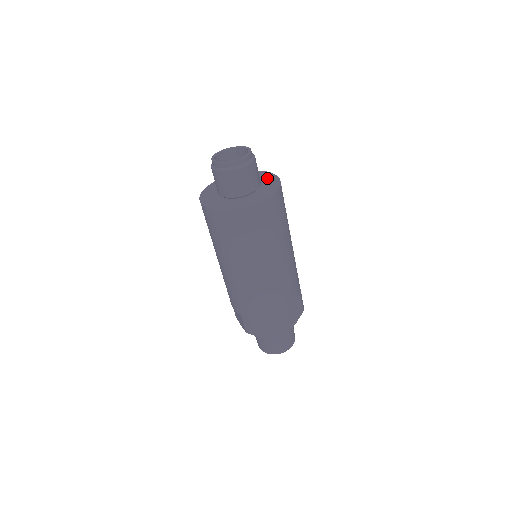
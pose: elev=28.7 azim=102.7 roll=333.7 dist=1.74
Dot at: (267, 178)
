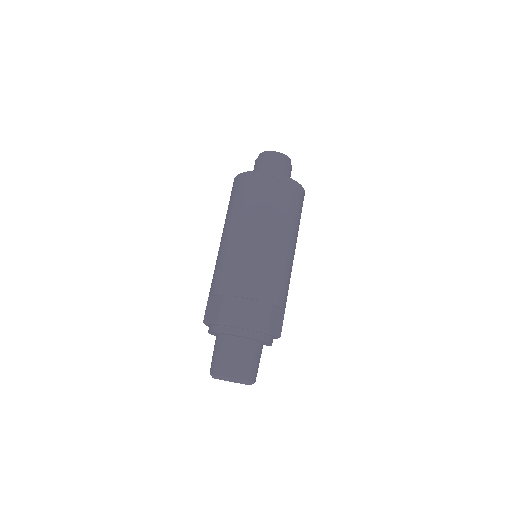
Dot at: occluded
